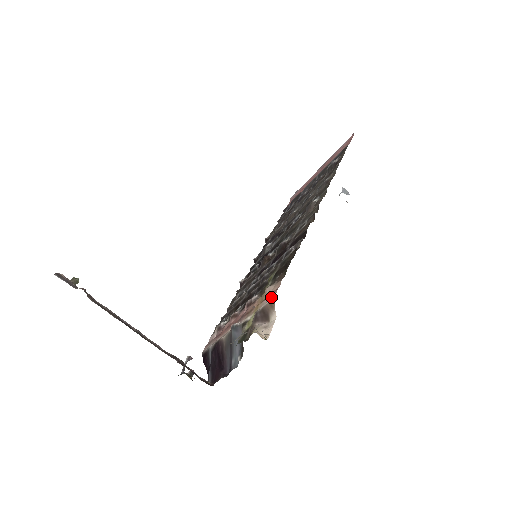
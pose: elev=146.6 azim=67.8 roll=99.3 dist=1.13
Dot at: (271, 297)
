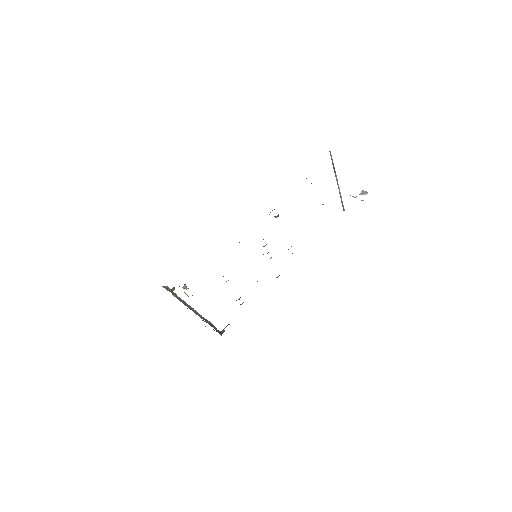
Dot at: occluded
